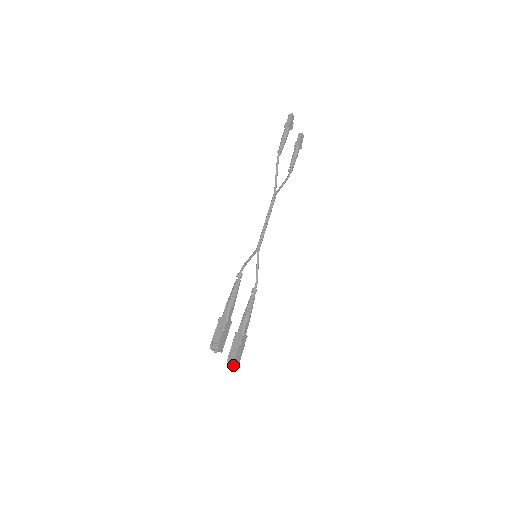
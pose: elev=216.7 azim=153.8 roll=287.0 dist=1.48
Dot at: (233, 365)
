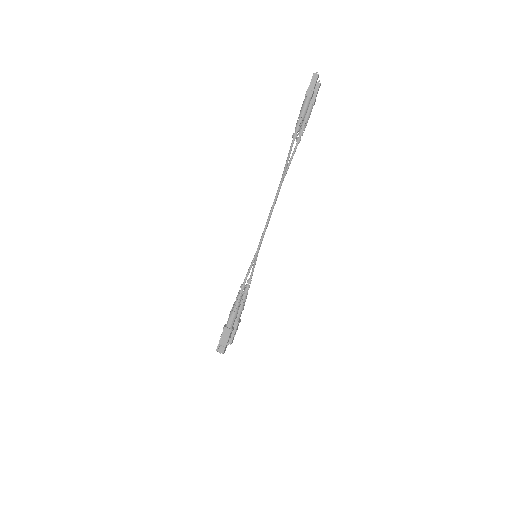
Dot at: (228, 344)
